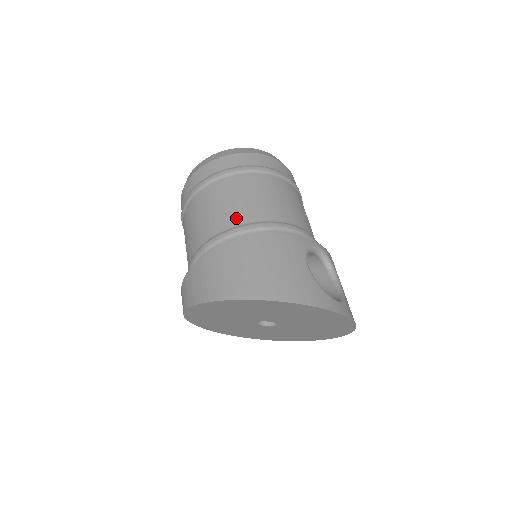
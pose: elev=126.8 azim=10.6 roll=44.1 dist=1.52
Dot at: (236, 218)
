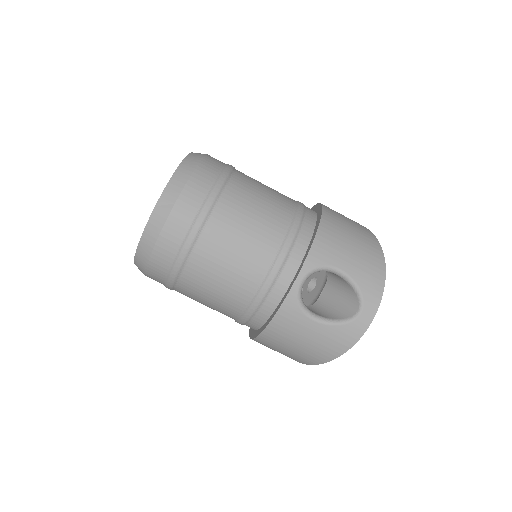
Dot at: (230, 313)
